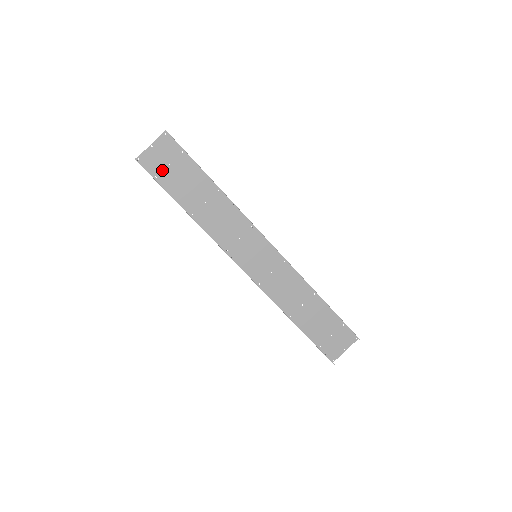
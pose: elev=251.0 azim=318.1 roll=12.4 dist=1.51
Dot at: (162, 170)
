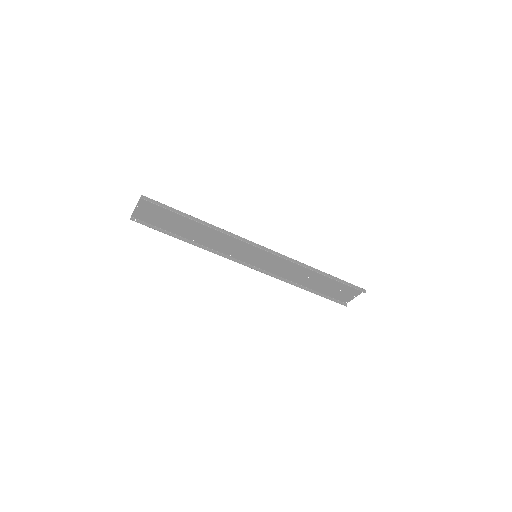
Dot at: (154, 219)
